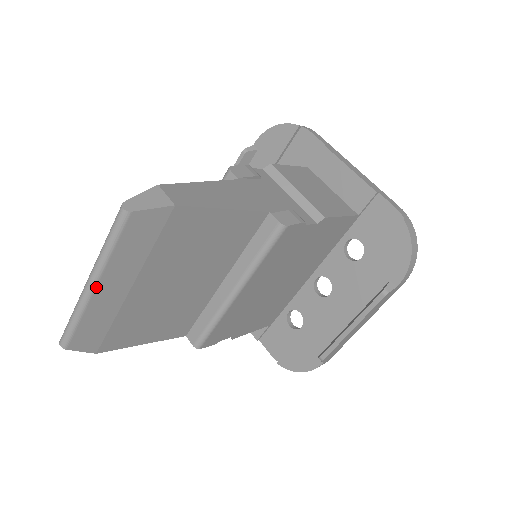
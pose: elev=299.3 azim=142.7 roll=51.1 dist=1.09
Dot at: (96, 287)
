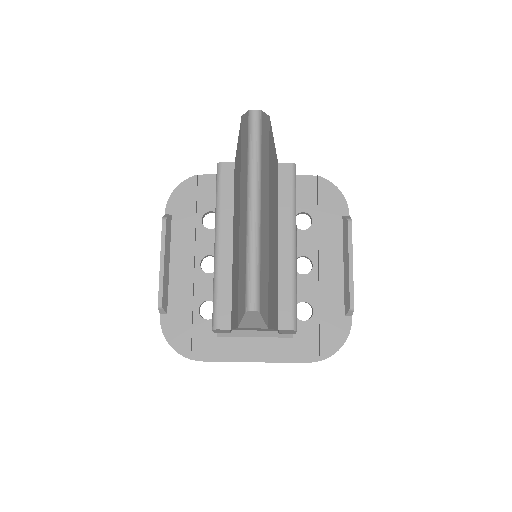
Dot at: (260, 206)
